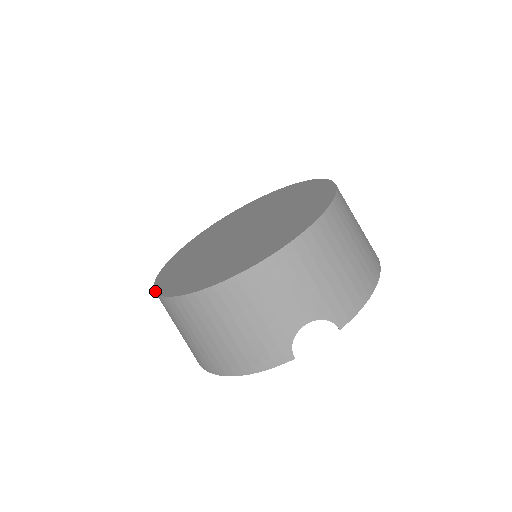
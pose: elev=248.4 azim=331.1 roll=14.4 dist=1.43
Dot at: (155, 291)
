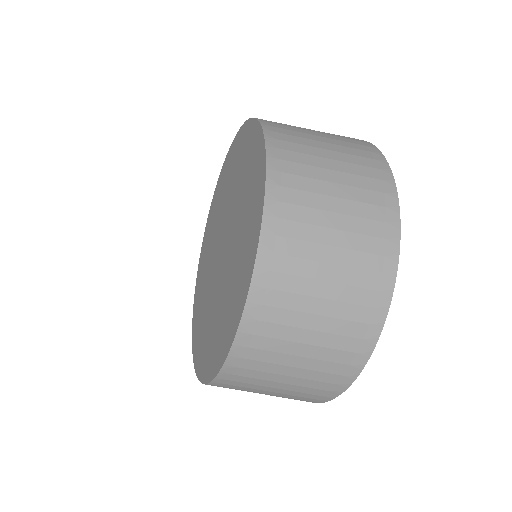
Dot at: occluded
